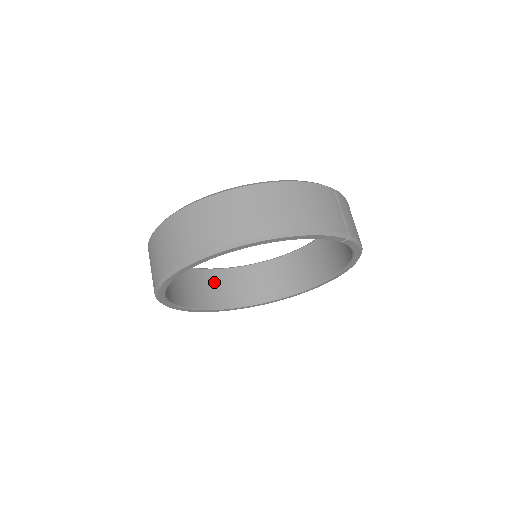
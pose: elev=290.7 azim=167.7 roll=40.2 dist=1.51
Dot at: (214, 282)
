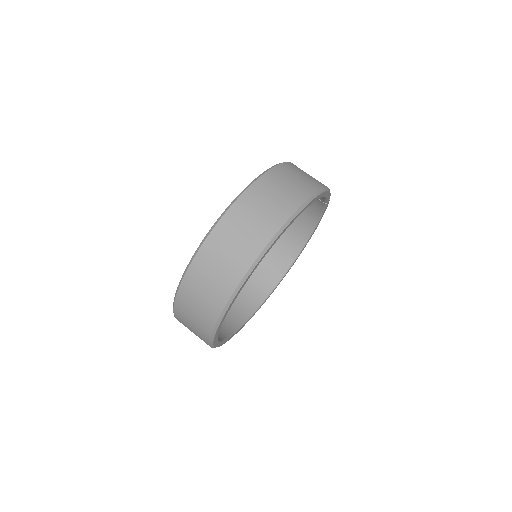
Dot at: occluded
